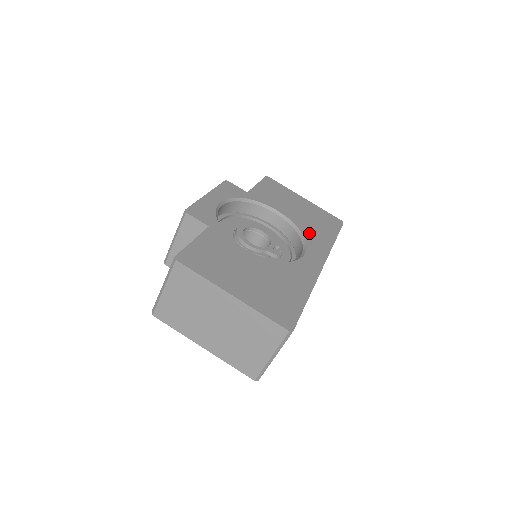
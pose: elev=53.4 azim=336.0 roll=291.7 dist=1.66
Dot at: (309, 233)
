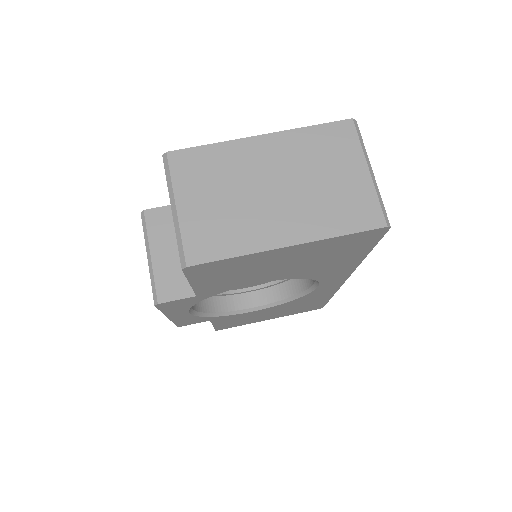
Dot at: occluded
